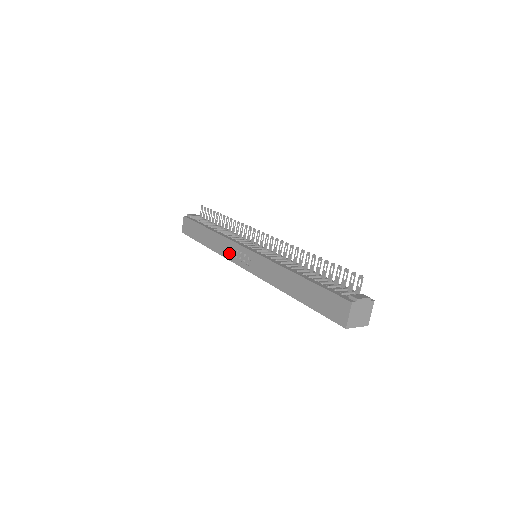
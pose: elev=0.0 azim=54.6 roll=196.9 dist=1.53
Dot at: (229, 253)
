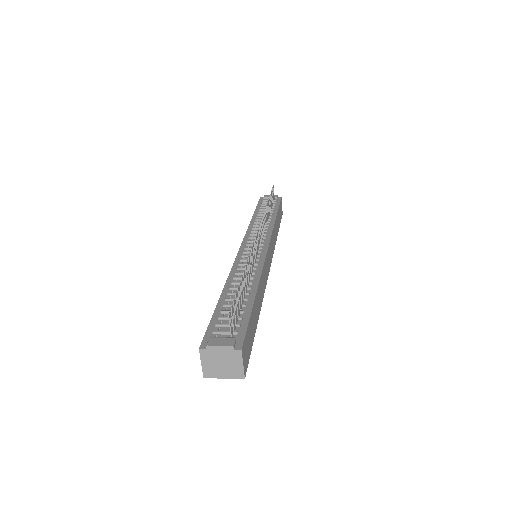
Dot at: occluded
